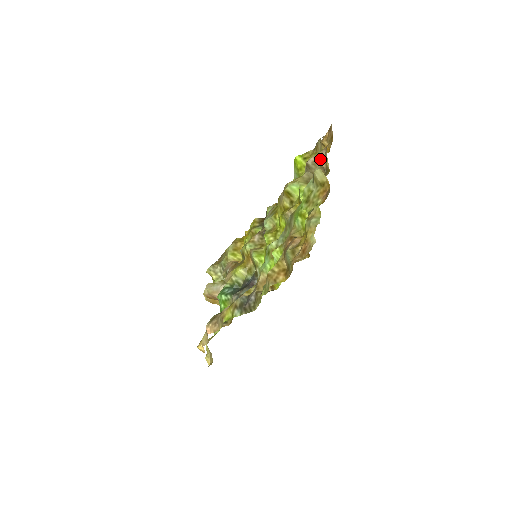
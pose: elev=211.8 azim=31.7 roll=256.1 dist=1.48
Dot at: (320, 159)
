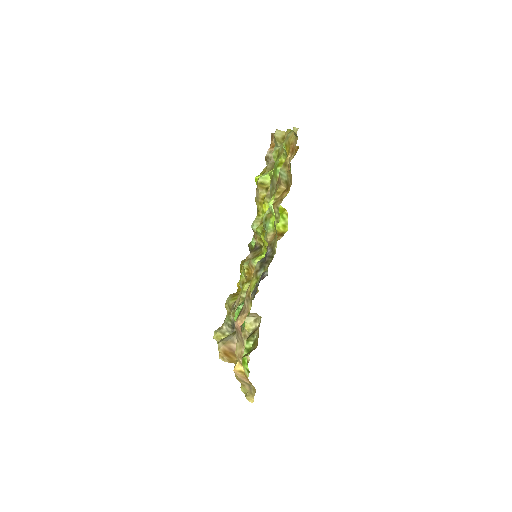
Dot at: (274, 145)
